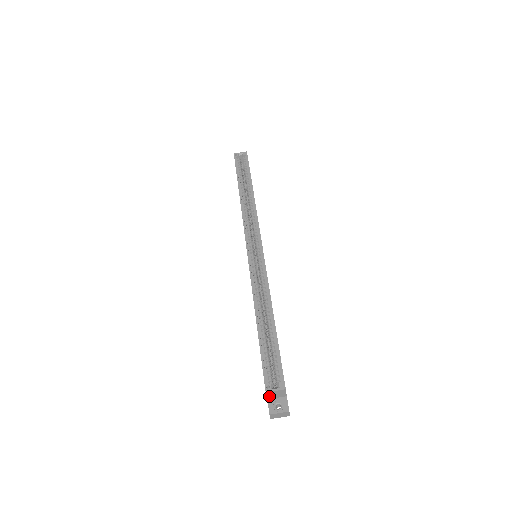
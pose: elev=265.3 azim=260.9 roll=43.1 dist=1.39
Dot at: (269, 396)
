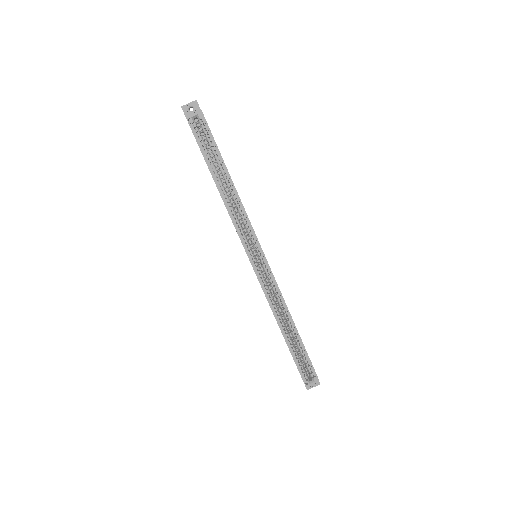
Dot at: occluded
